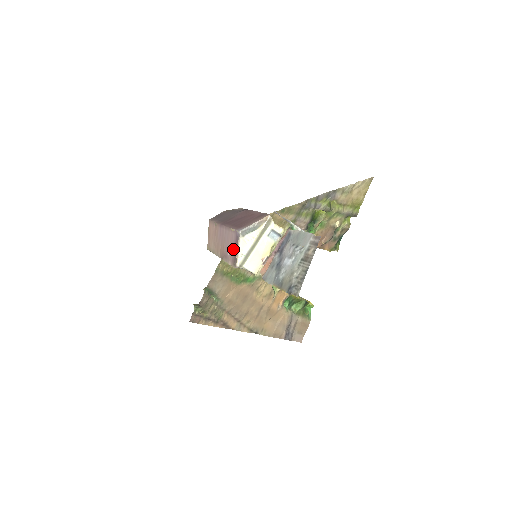
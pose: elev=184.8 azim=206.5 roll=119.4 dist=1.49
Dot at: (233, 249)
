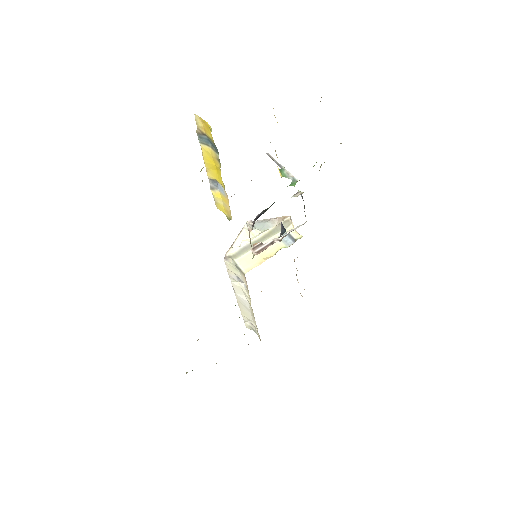
Dot at: occluded
